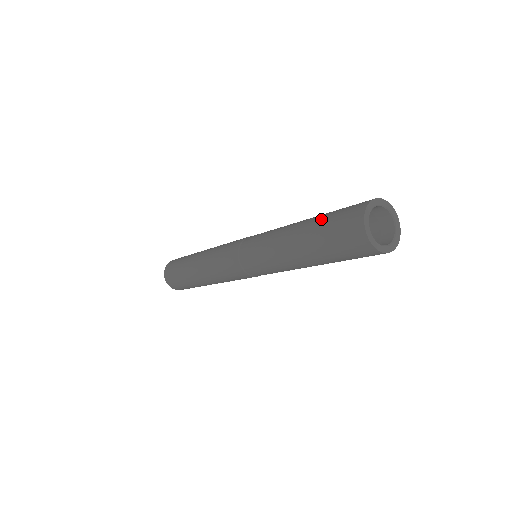
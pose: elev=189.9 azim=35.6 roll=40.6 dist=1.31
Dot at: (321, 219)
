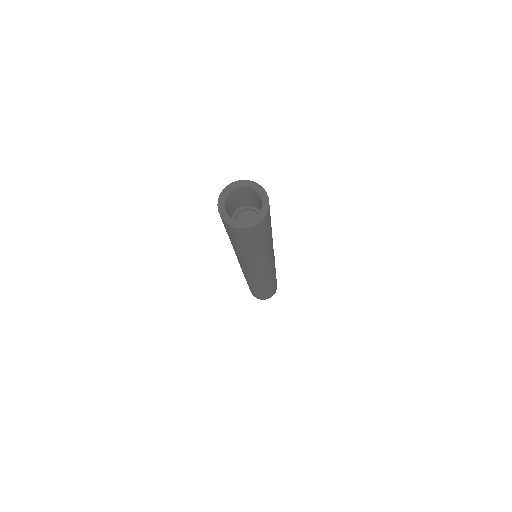
Dot at: occluded
